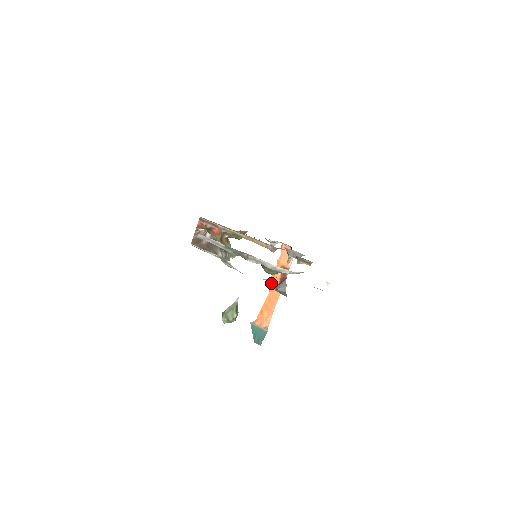
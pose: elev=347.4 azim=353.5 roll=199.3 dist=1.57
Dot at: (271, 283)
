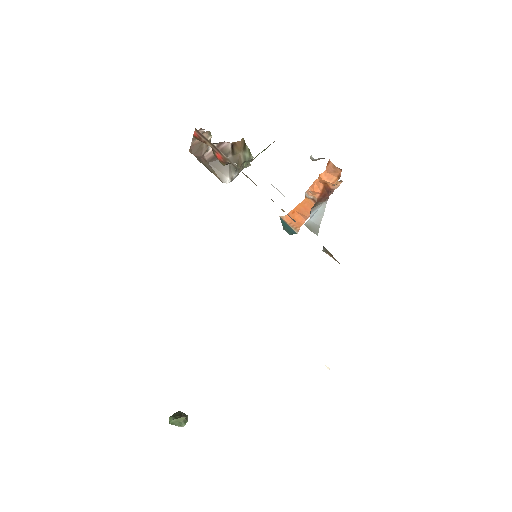
Dot at: (308, 193)
